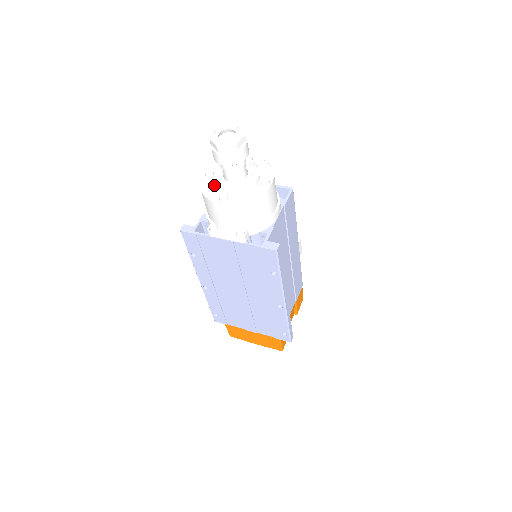
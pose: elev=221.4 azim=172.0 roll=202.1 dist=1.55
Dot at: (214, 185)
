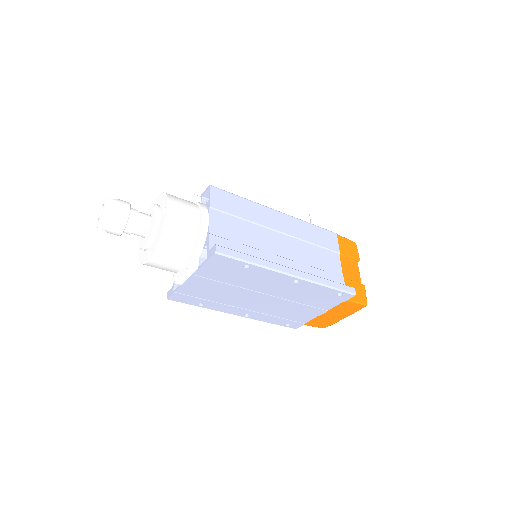
Dot at: occluded
